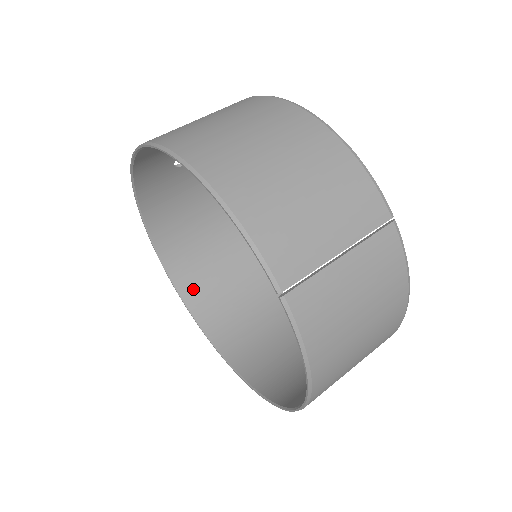
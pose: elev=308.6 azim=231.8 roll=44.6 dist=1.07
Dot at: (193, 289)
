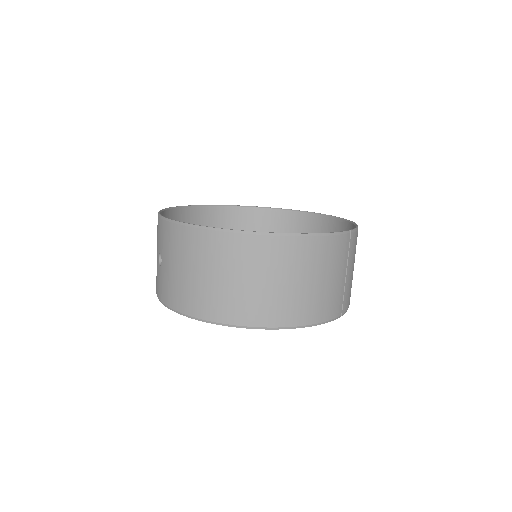
Dot at: occluded
